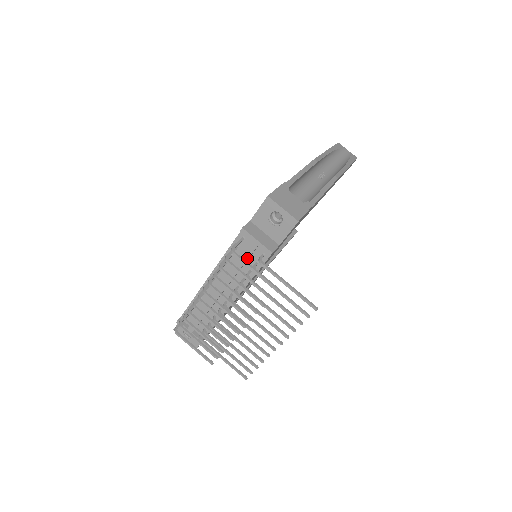
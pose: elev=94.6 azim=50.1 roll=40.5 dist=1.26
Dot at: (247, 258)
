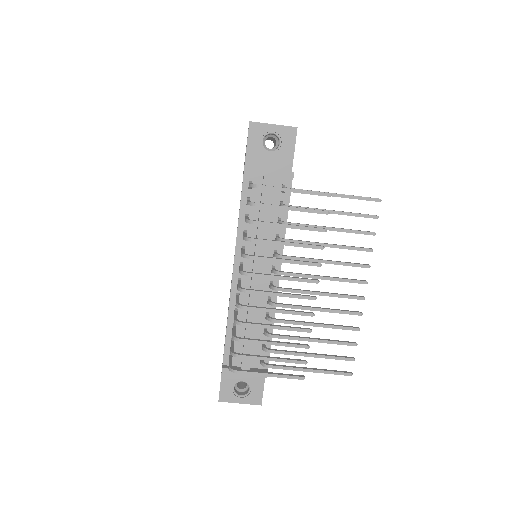
Dot at: (269, 202)
